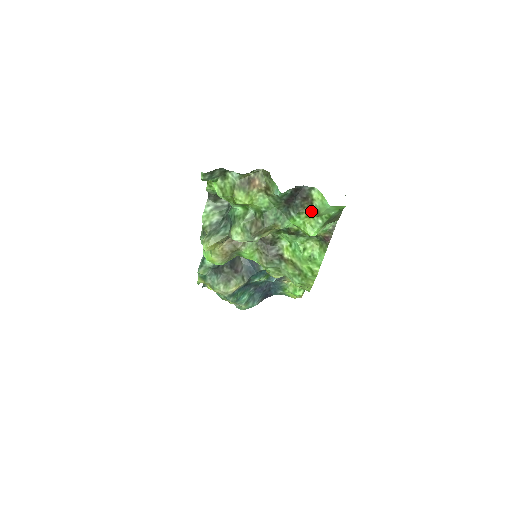
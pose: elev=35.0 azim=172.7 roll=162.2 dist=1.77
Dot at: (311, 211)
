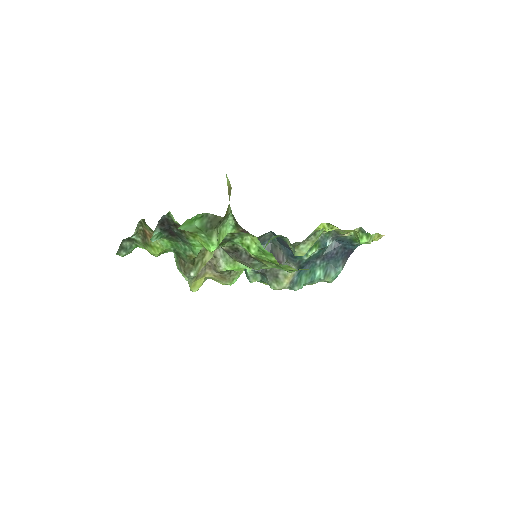
Dot at: (189, 232)
